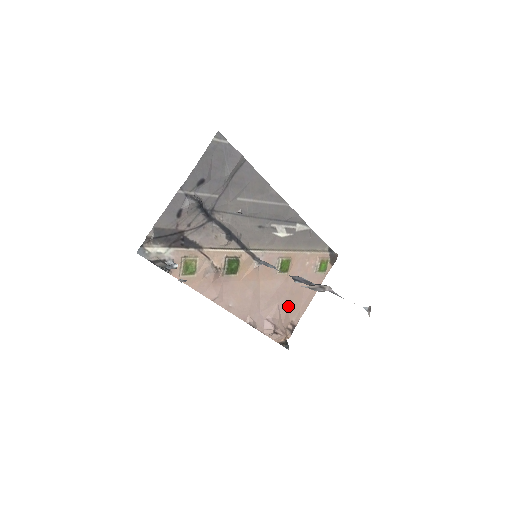
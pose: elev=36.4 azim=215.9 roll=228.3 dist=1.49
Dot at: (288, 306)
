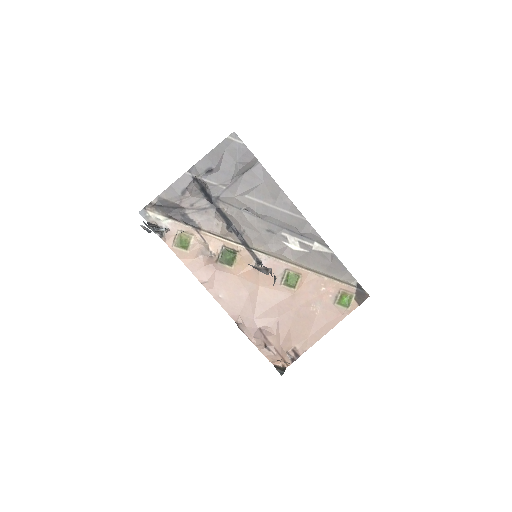
Dot at: (291, 327)
